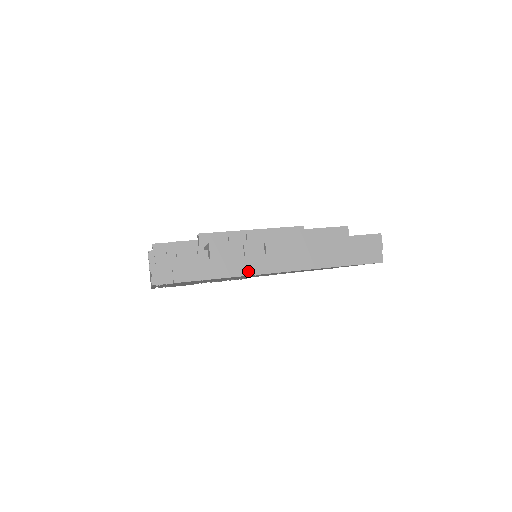
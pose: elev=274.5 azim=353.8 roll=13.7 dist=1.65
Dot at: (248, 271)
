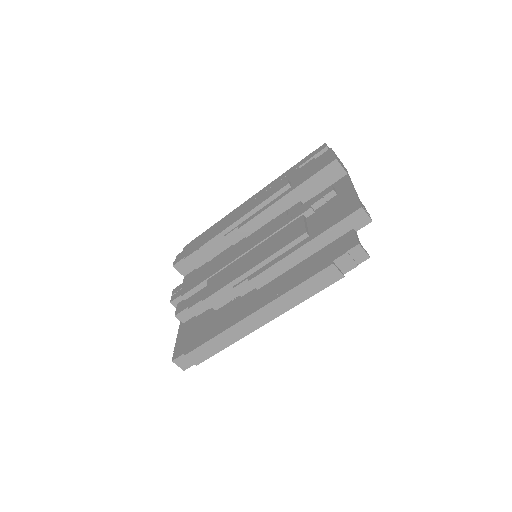
Dot at: (244, 333)
